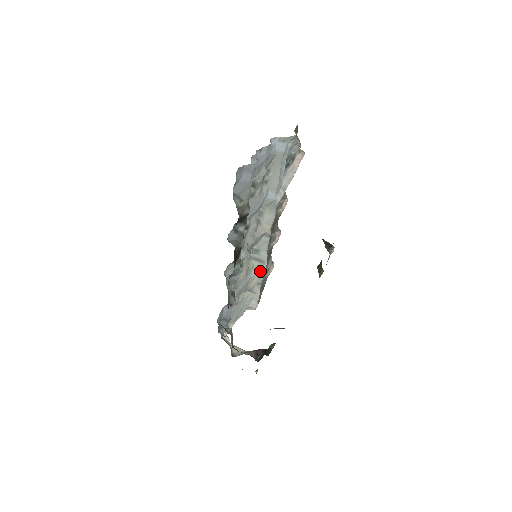
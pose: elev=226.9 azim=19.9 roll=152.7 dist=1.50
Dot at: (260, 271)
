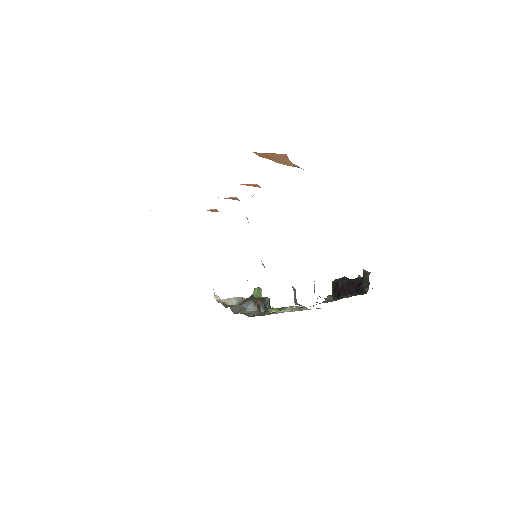
Dot at: occluded
